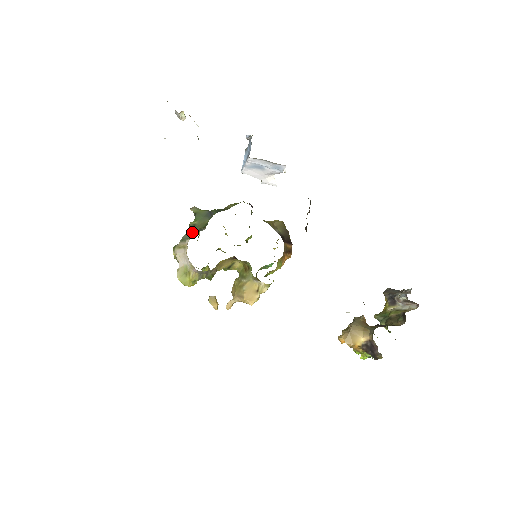
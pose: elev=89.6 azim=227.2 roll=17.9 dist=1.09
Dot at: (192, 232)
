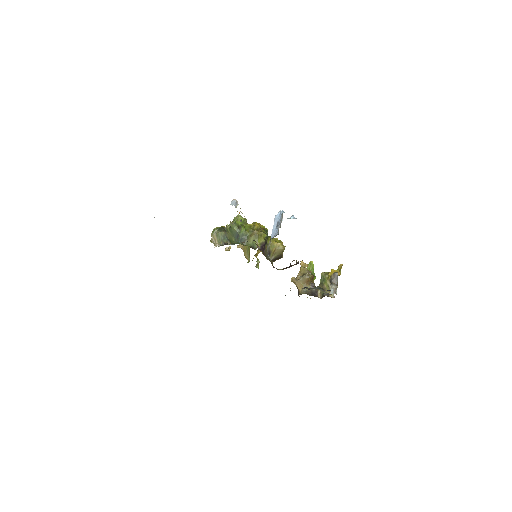
Dot at: (224, 235)
